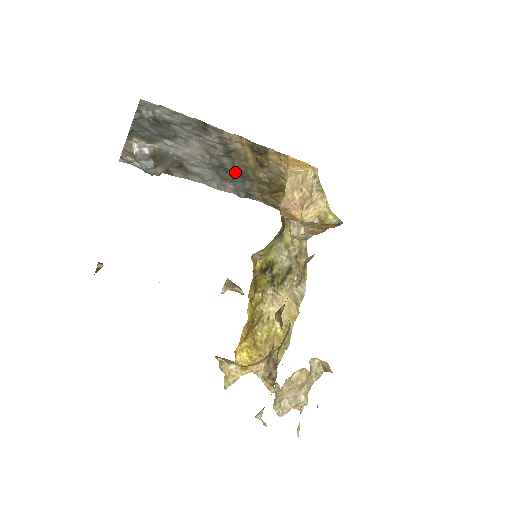
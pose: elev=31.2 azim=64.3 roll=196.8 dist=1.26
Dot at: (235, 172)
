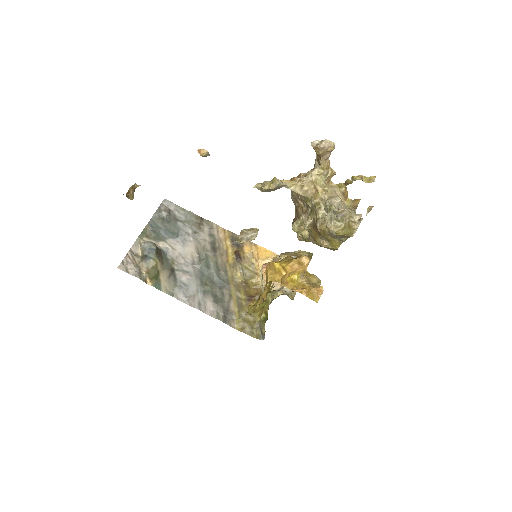
Dot at: (217, 278)
